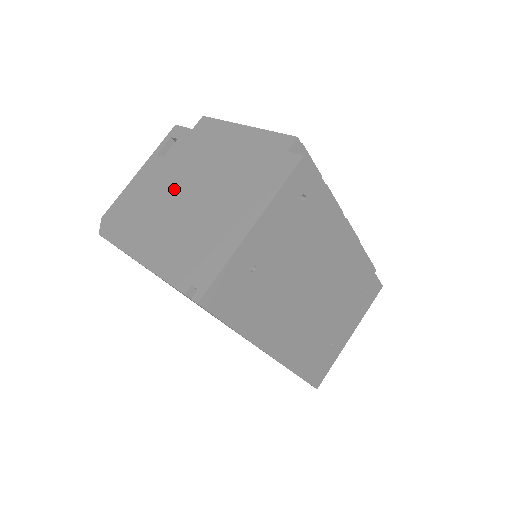
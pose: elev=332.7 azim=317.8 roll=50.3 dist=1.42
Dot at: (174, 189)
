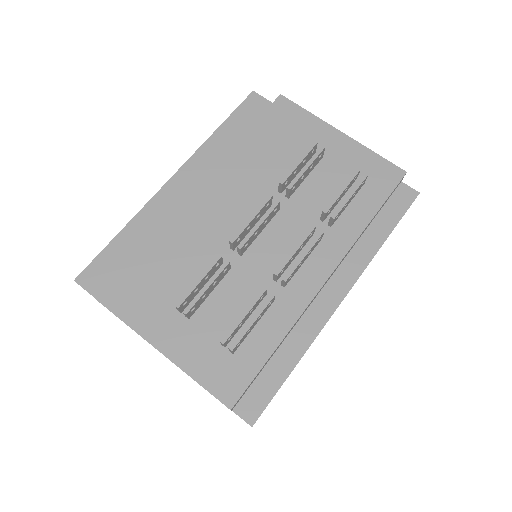
Dot at: occluded
